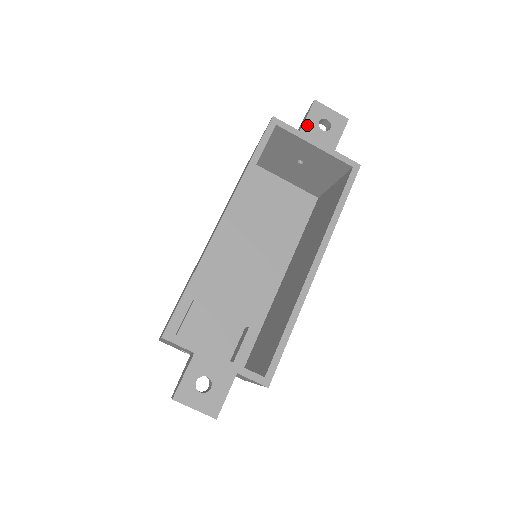
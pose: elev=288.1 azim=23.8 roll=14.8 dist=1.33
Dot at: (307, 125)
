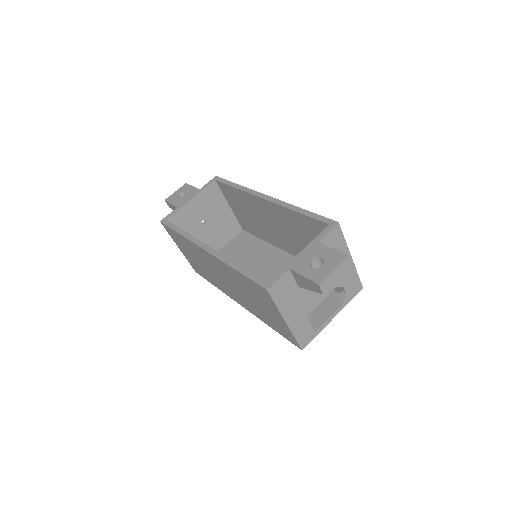
Dot at: (176, 204)
